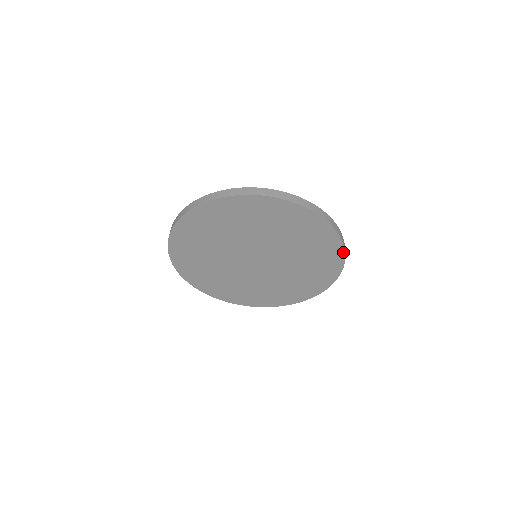
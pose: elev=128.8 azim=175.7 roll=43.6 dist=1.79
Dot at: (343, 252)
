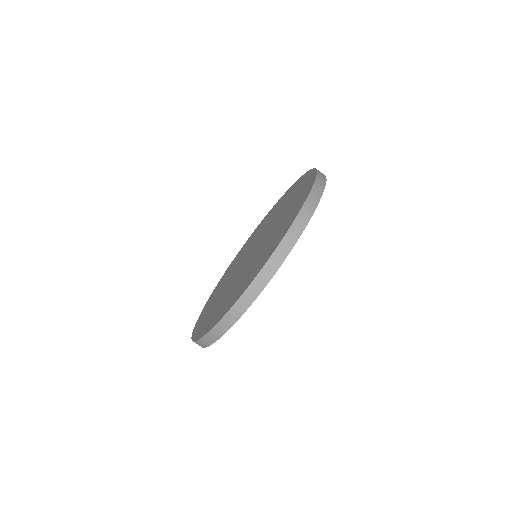
Dot at: (322, 192)
